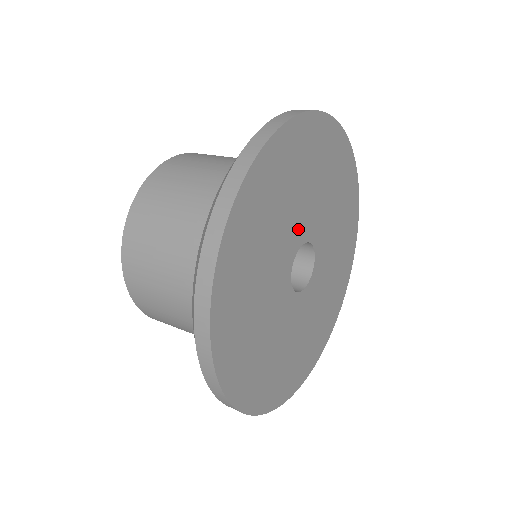
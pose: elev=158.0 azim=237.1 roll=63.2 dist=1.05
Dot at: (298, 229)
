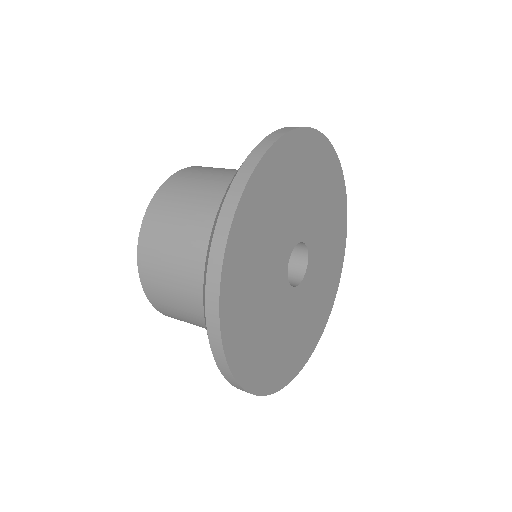
Dot at: (295, 227)
